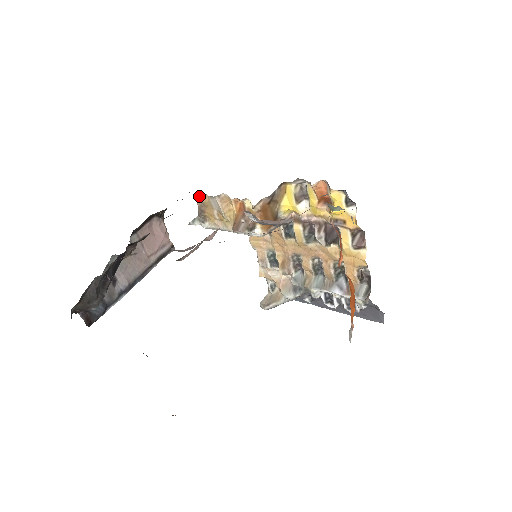
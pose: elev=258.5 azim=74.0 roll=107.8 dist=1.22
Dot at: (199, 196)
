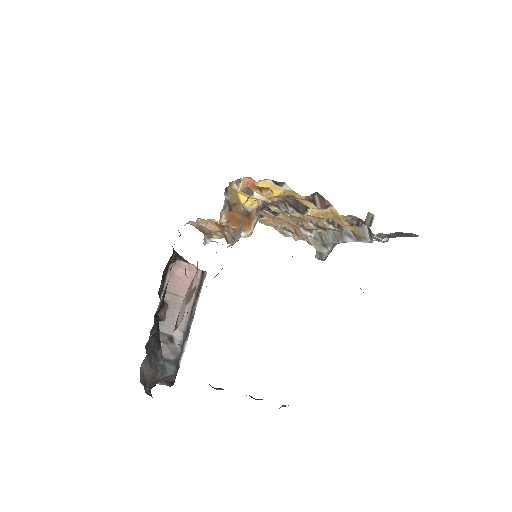
Dot at: (190, 224)
